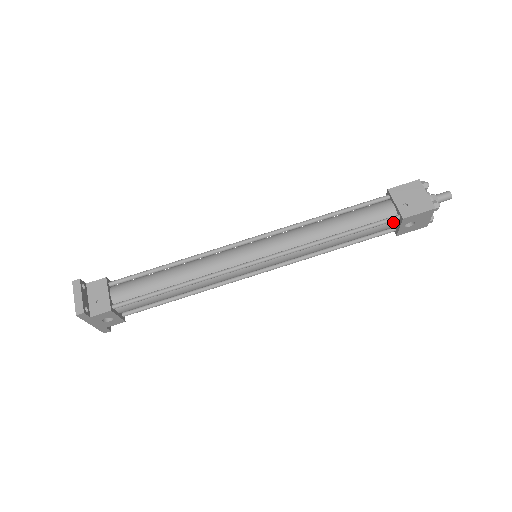
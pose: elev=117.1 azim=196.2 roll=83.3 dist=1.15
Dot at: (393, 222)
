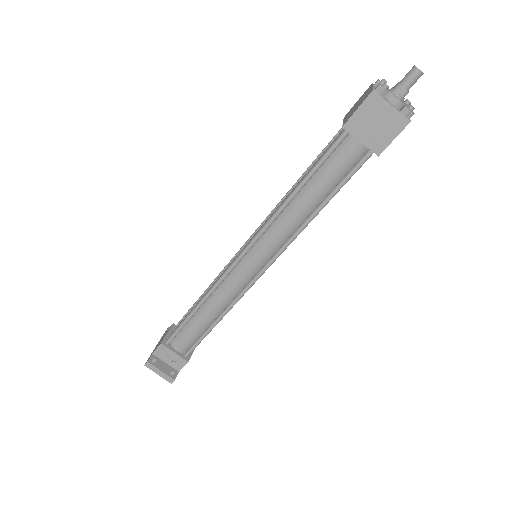
Dot at: occluded
